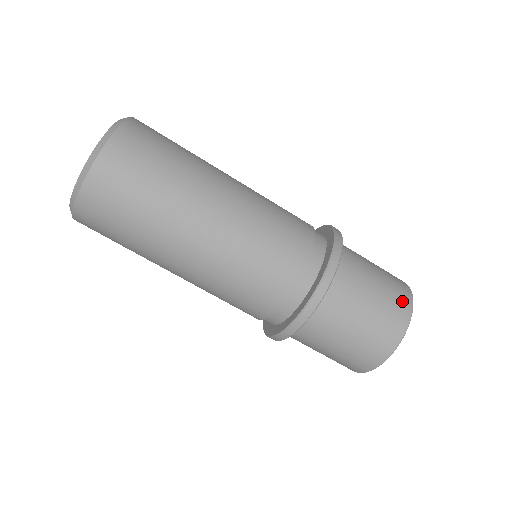
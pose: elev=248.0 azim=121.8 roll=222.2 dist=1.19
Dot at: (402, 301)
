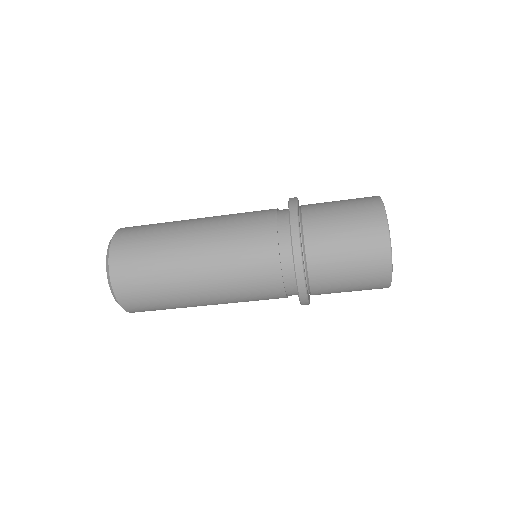
Dot at: (379, 268)
